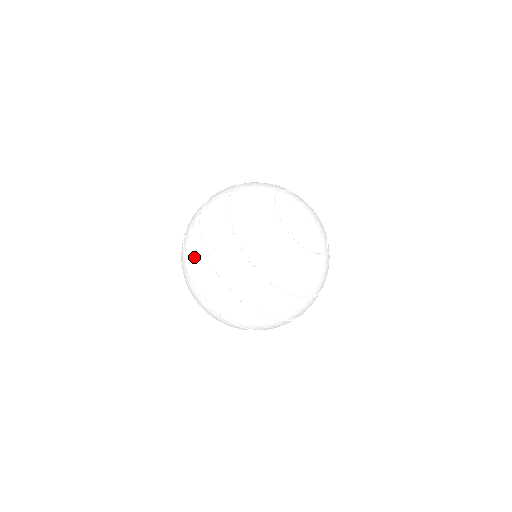
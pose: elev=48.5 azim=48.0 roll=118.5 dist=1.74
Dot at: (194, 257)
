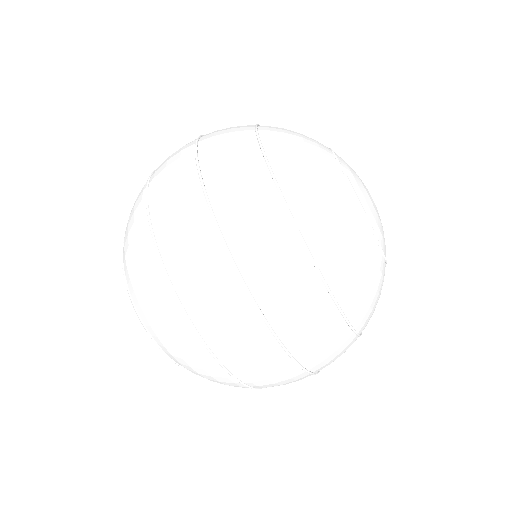
Dot at: (178, 222)
